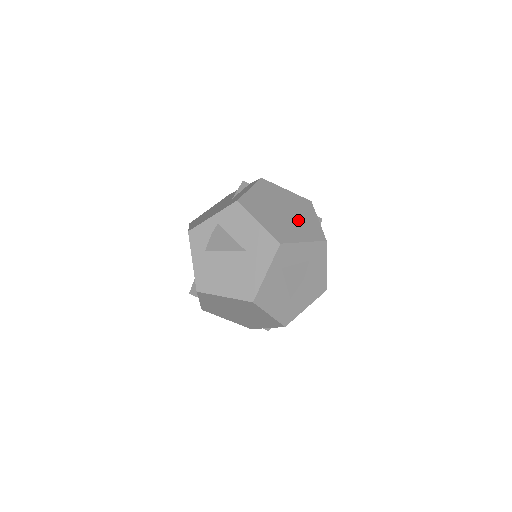
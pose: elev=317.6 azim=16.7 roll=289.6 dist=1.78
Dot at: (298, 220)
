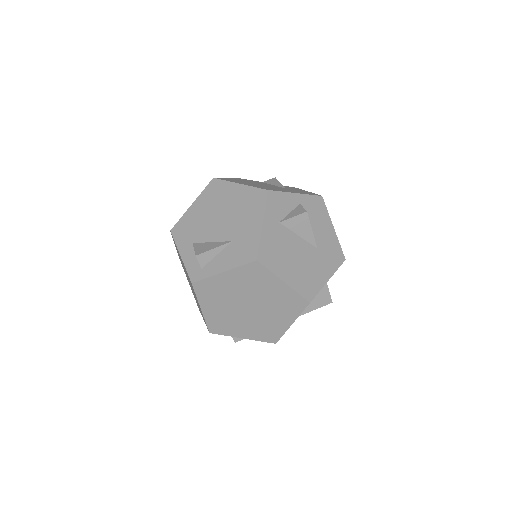
Dot at: occluded
